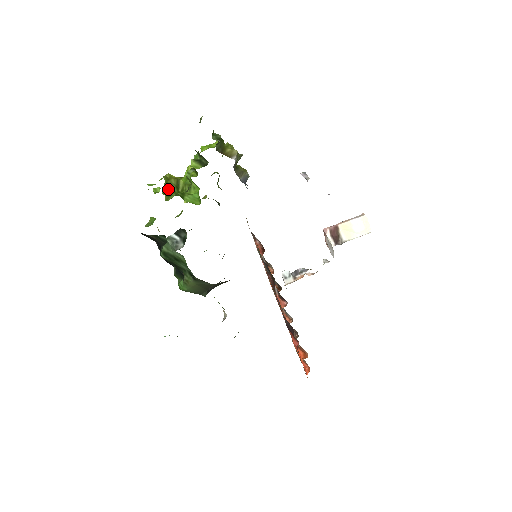
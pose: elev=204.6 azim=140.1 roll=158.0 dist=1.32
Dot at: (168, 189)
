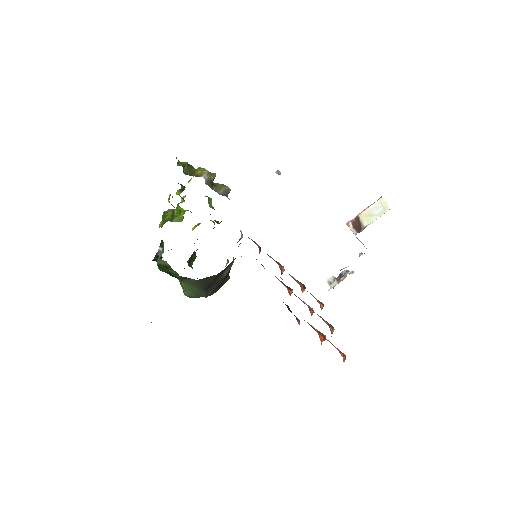
Dot at: (164, 219)
